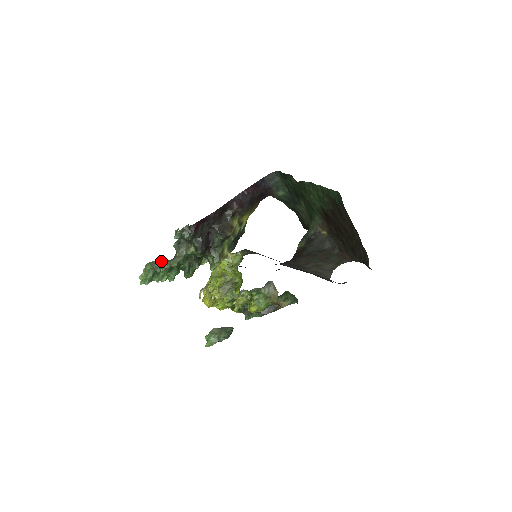
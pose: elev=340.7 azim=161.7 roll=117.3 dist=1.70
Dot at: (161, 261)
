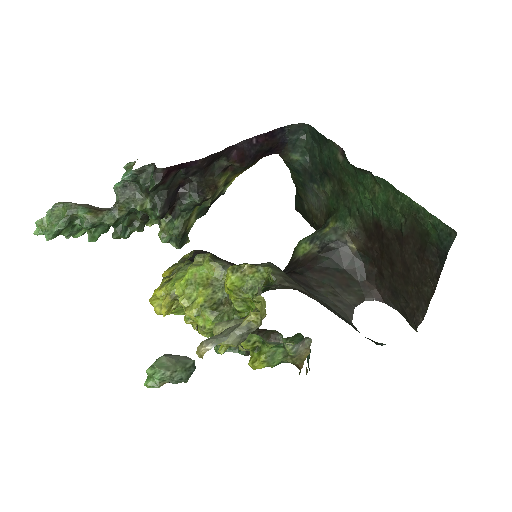
Dot at: (86, 208)
